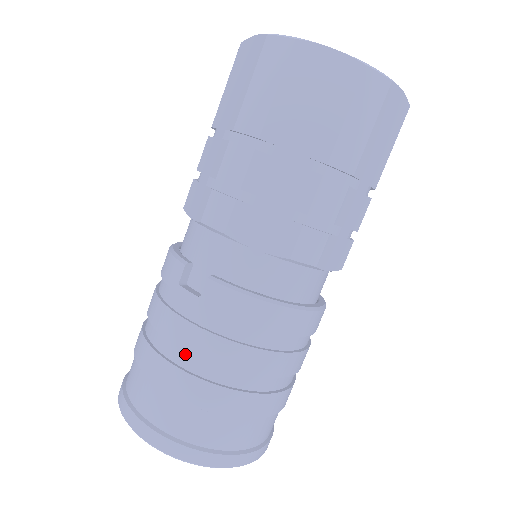
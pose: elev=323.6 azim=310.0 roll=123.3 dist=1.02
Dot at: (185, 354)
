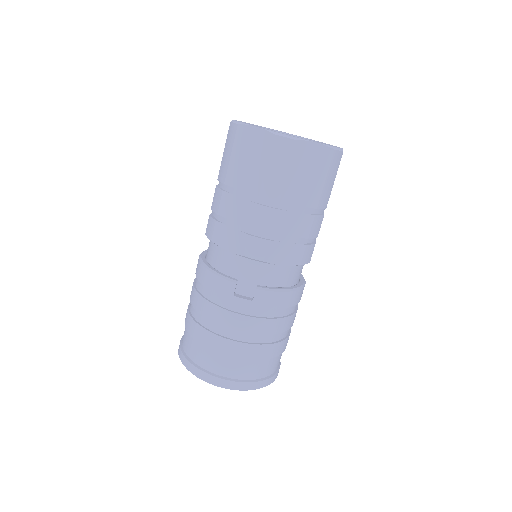
Dot at: (246, 334)
